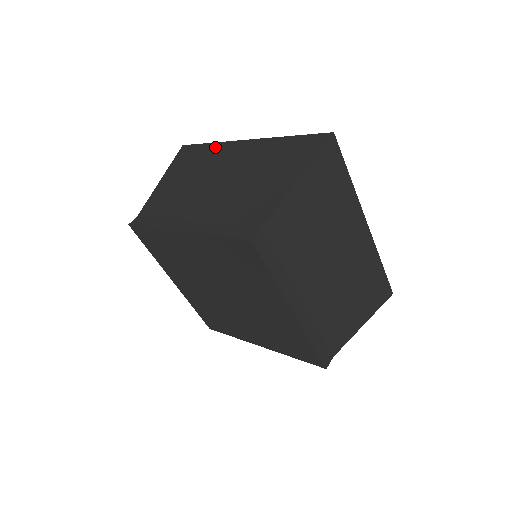
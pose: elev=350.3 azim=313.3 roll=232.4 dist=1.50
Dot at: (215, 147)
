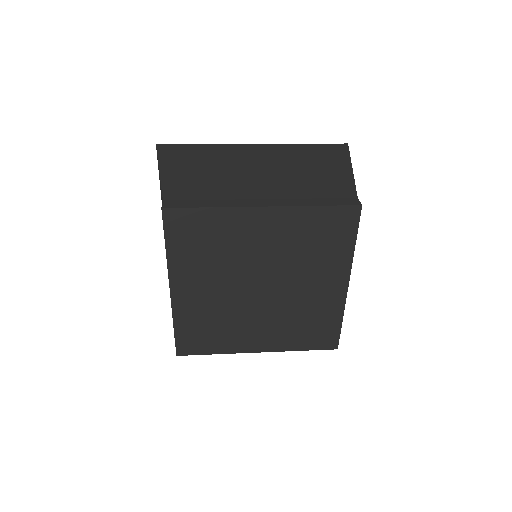
Dot at: (216, 147)
